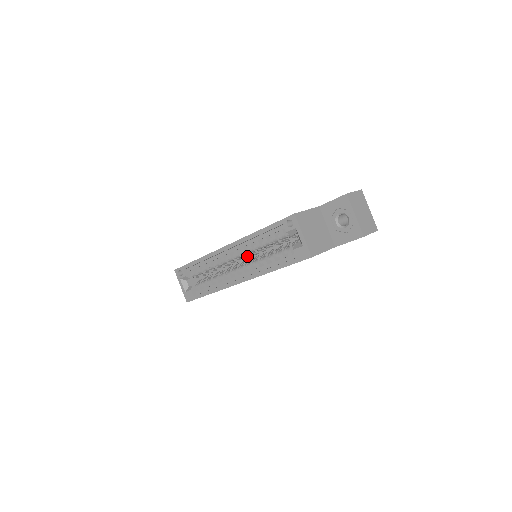
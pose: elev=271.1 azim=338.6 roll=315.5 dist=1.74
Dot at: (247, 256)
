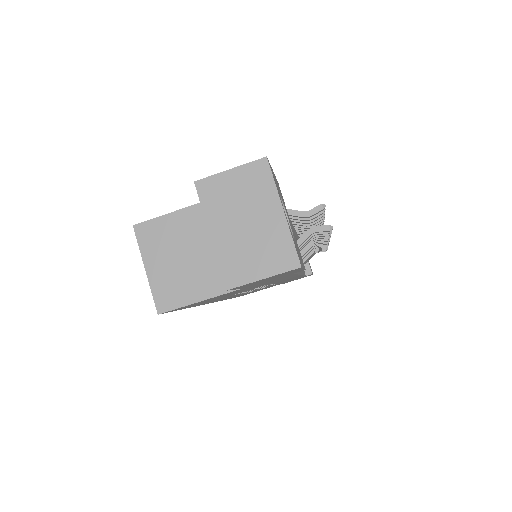
Dot at: occluded
